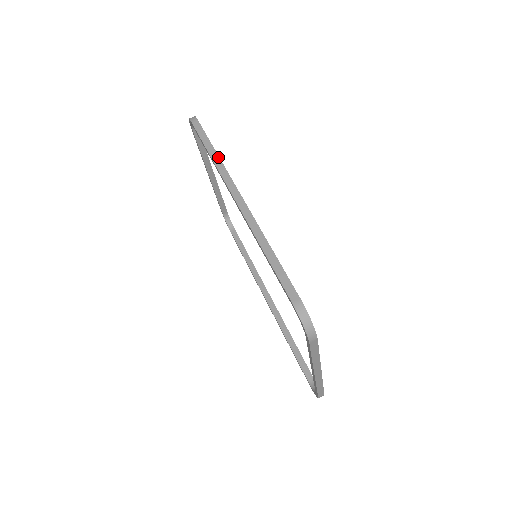
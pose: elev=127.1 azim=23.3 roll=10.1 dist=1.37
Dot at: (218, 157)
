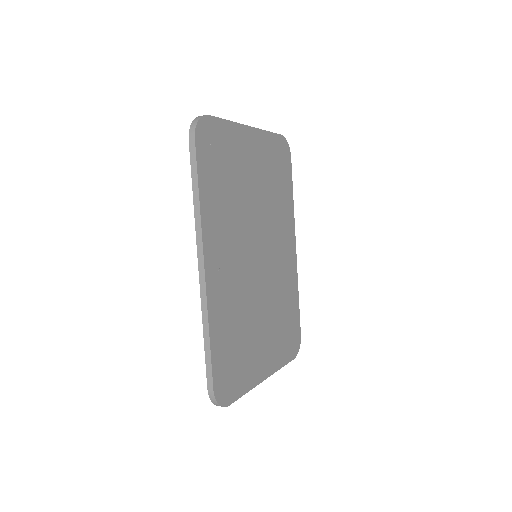
Dot at: (199, 208)
